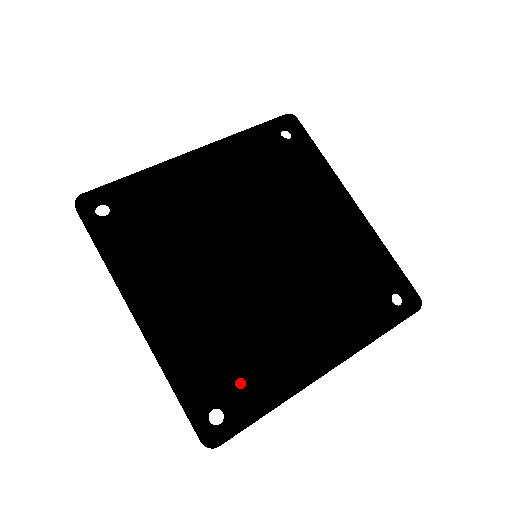
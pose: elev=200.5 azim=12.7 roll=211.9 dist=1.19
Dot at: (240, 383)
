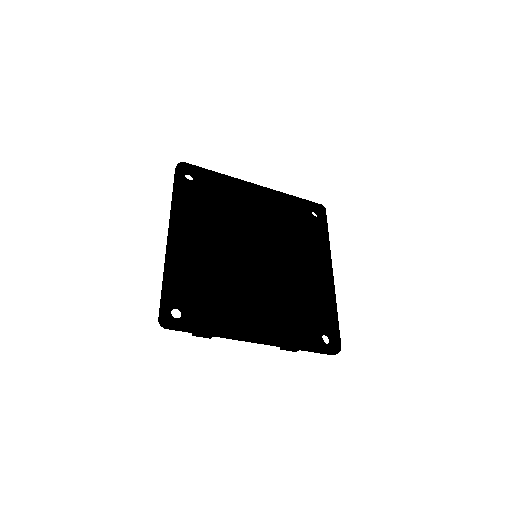
Dot at: (203, 304)
